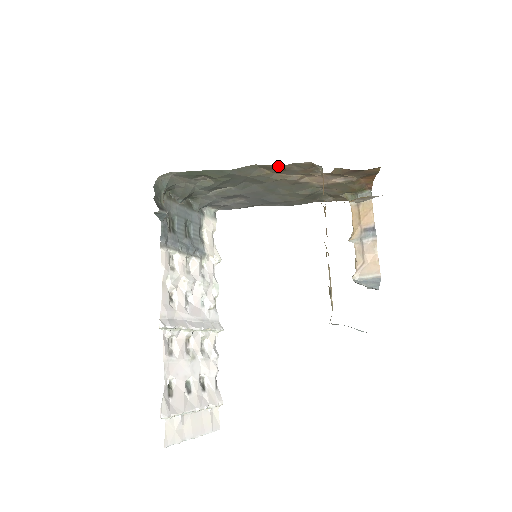
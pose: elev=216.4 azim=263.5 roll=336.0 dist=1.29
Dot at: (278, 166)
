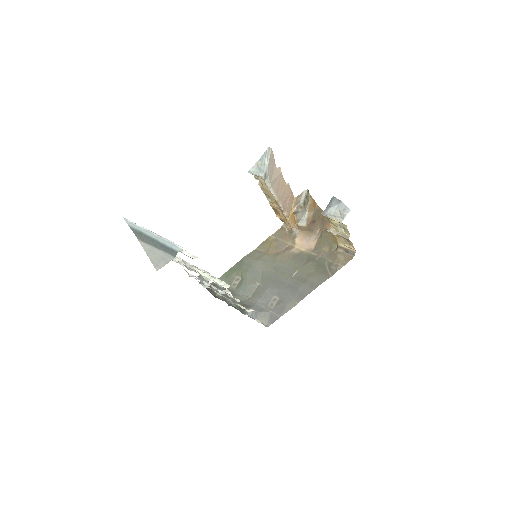
Dot at: (267, 241)
